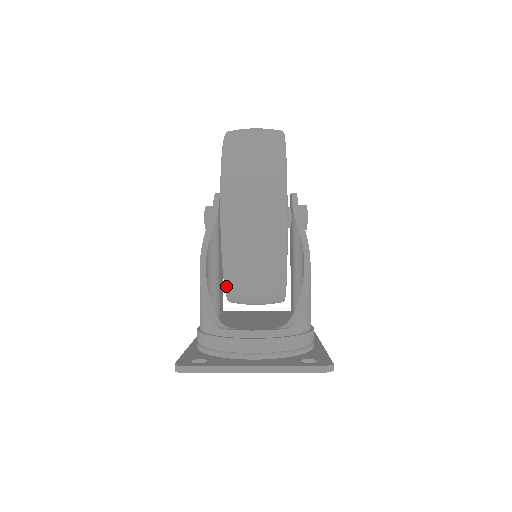
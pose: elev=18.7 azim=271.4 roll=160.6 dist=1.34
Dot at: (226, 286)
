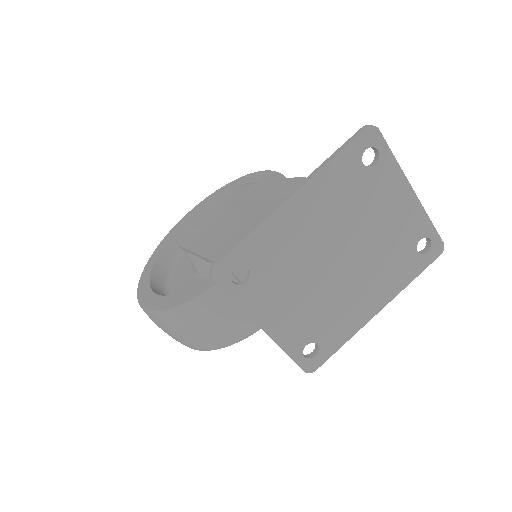
Dot at: occluded
